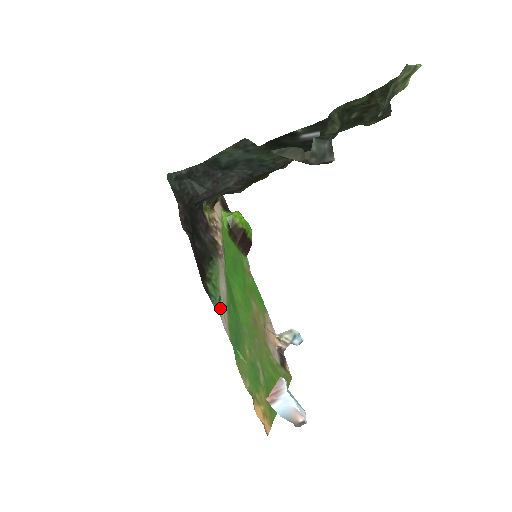
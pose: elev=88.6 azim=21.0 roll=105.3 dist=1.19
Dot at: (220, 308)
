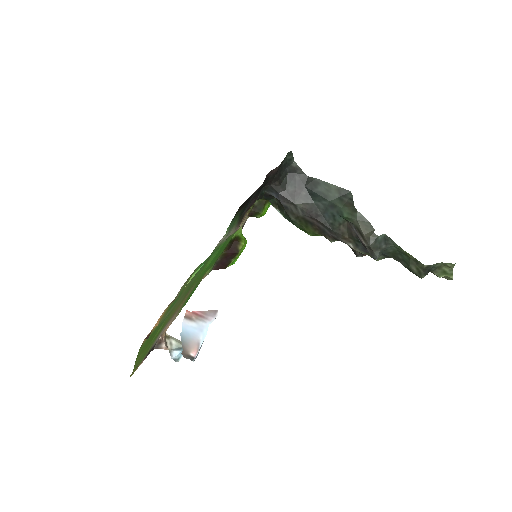
Dot at: (227, 232)
